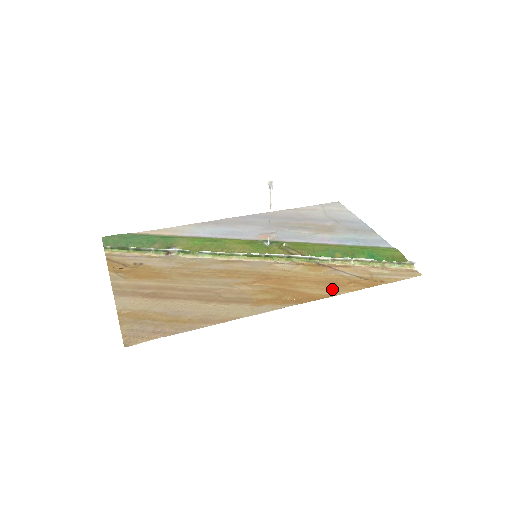
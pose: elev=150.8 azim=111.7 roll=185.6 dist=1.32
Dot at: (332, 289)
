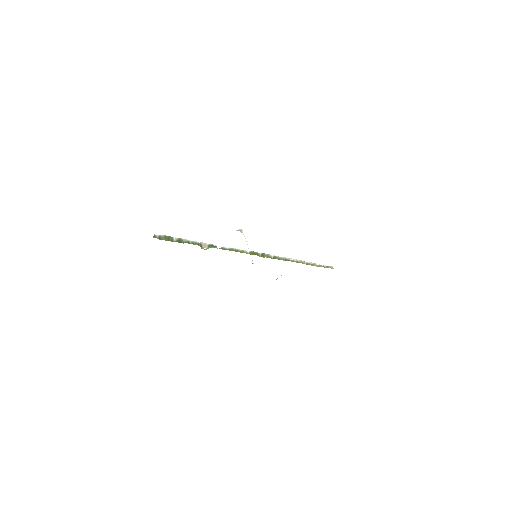
Dot at: occluded
